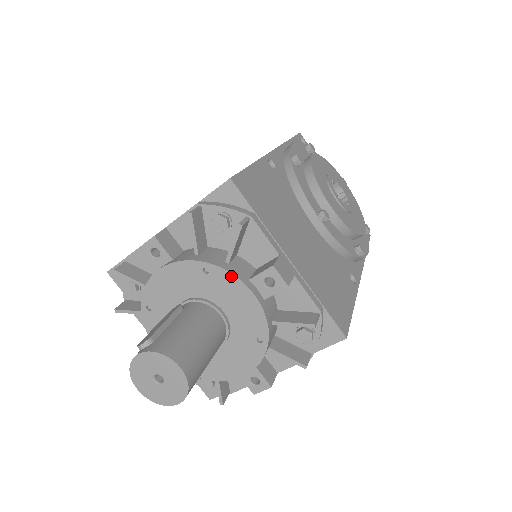
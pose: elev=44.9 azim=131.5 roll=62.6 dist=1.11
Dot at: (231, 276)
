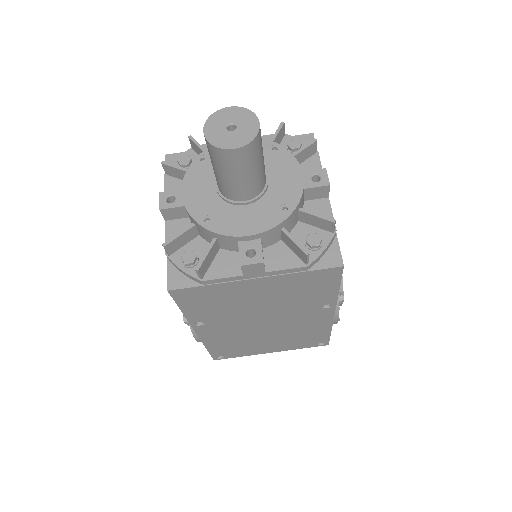
Dot at: (293, 158)
